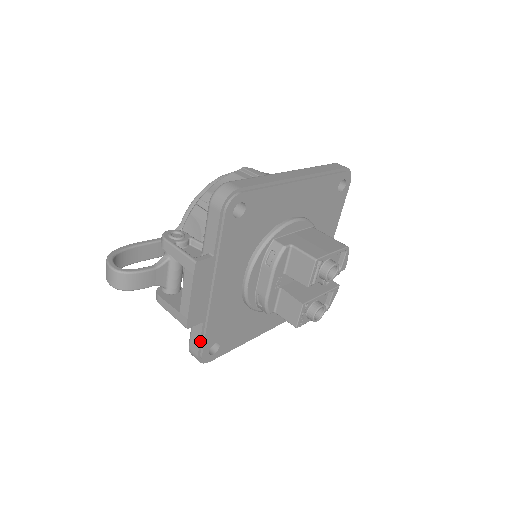
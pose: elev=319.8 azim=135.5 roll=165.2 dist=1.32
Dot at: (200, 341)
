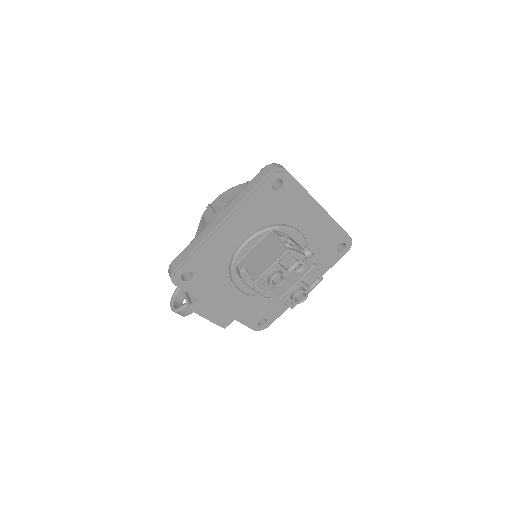
Dot at: (245, 325)
